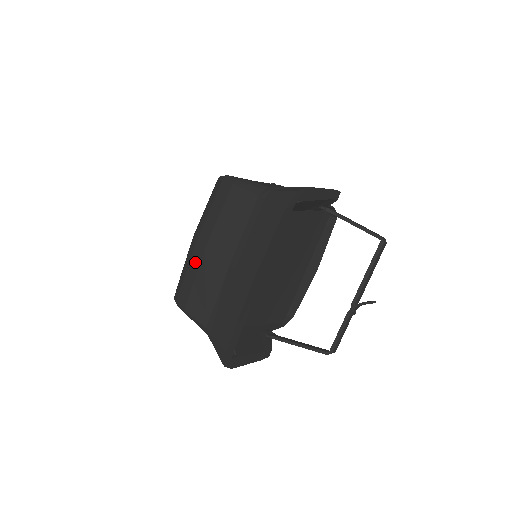
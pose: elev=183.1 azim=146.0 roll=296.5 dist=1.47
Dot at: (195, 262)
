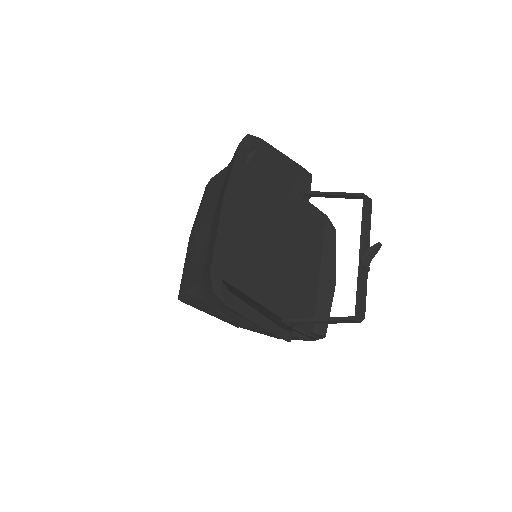
Dot at: (189, 248)
